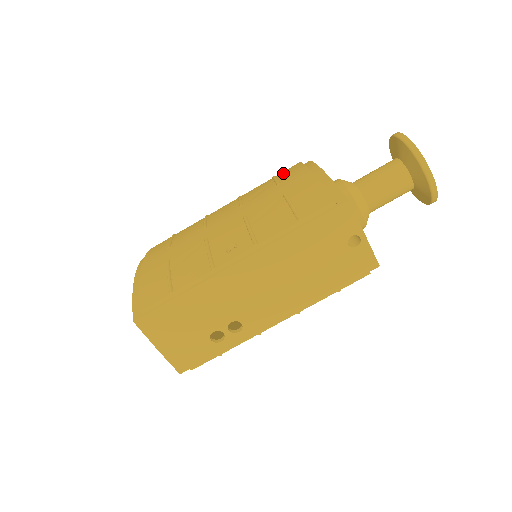
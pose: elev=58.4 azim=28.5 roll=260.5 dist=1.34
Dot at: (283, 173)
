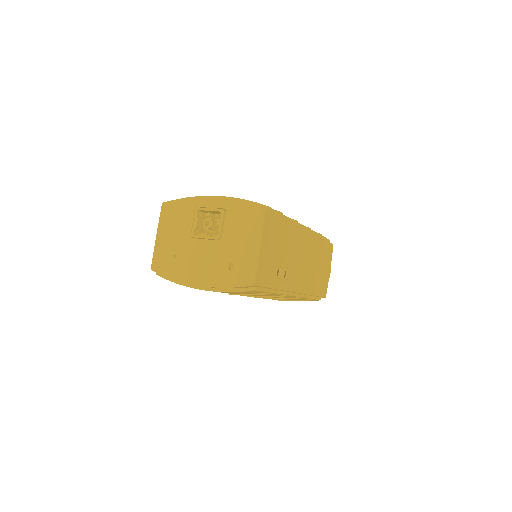
Dot at: occluded
